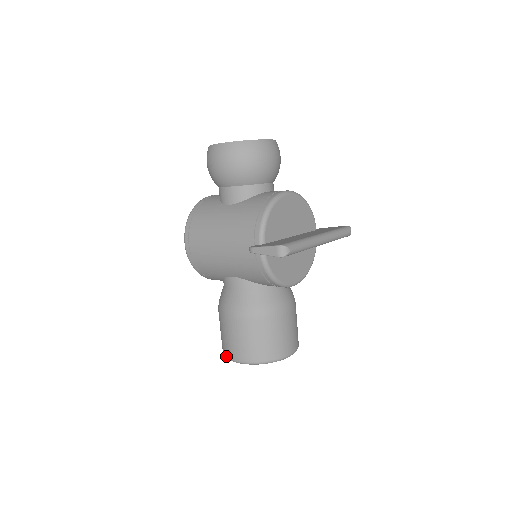
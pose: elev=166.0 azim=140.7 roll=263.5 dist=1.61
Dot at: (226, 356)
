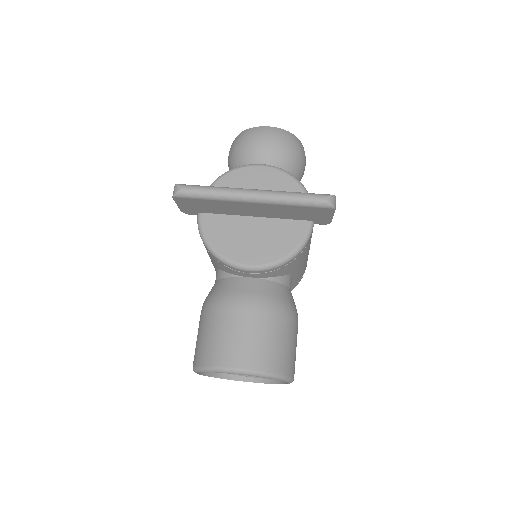
Dot at: occluded
